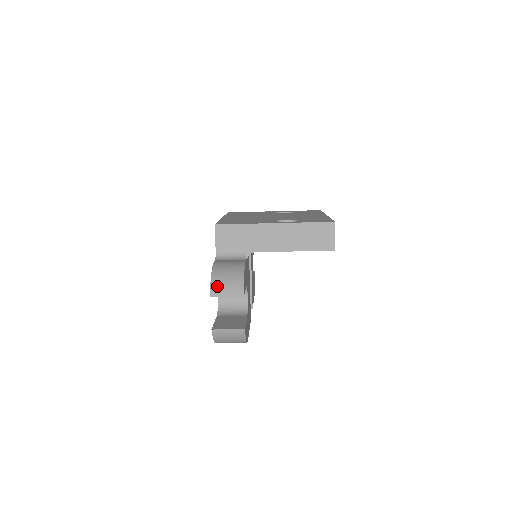
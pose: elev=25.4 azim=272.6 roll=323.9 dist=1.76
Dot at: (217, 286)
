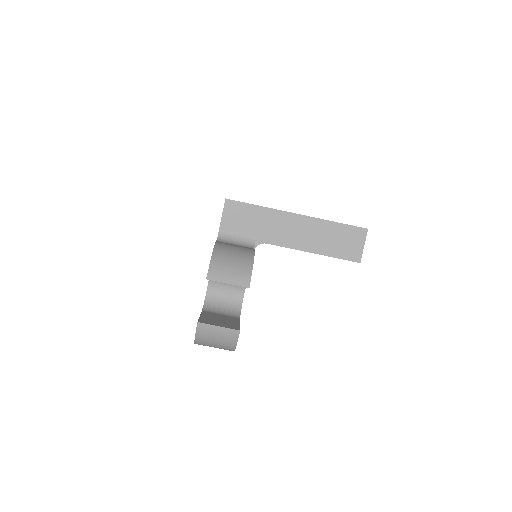
Dot at: (218, 268)
